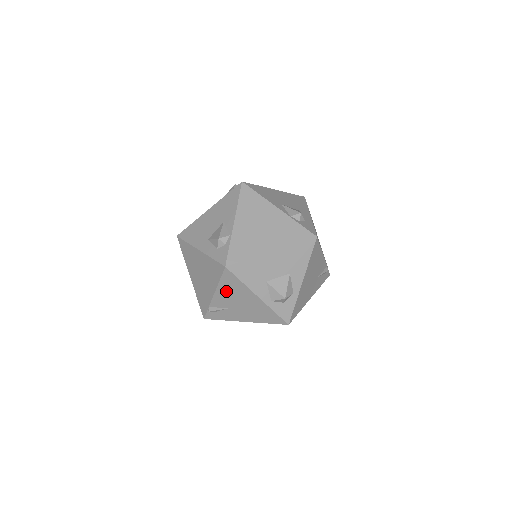
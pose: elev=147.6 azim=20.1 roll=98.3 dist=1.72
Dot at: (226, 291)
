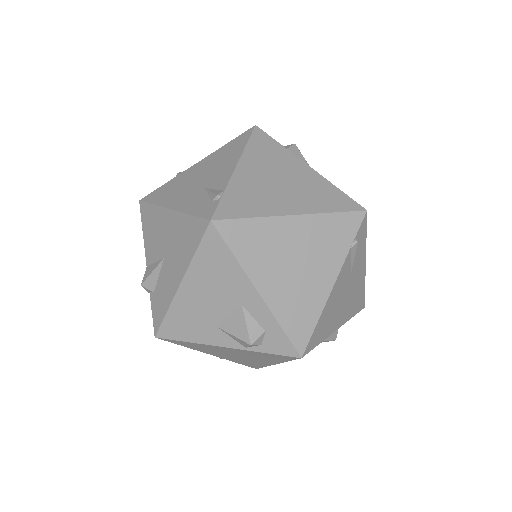
Dot at: occluded
